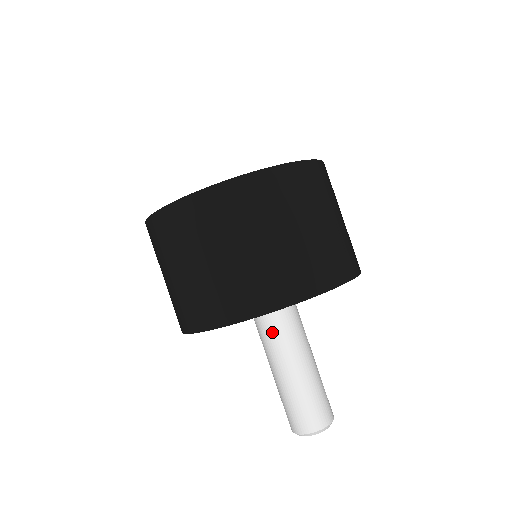
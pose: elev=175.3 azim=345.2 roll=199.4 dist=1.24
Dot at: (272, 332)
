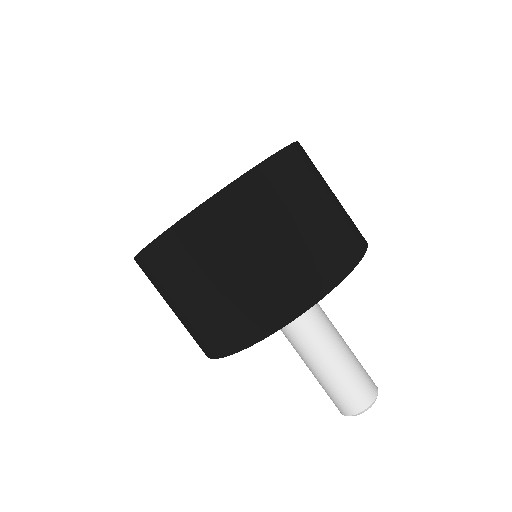
Dot at: occluded
